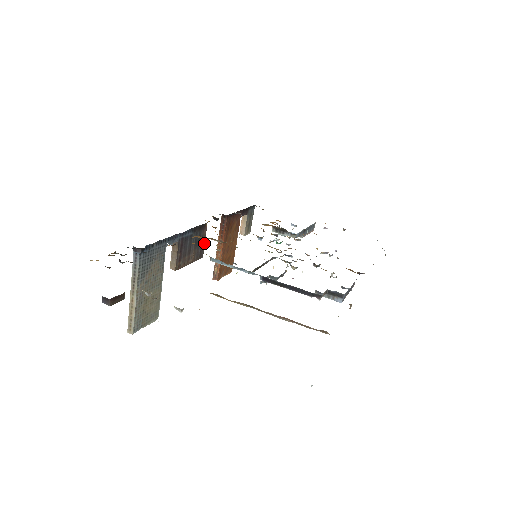
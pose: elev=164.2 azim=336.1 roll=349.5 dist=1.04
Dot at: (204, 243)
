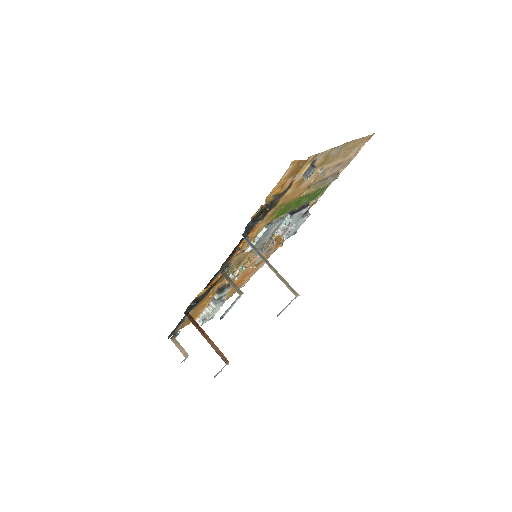
Dot at: occluded
